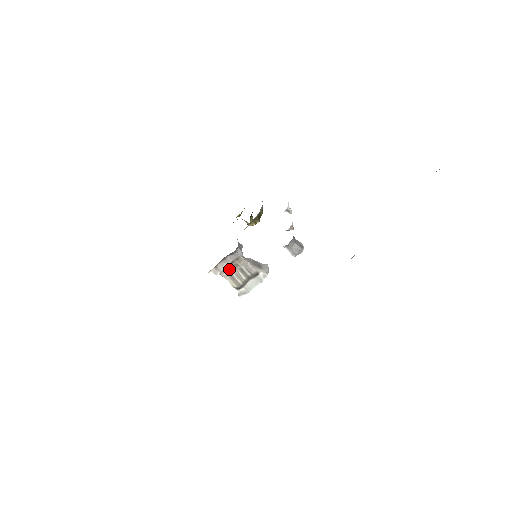
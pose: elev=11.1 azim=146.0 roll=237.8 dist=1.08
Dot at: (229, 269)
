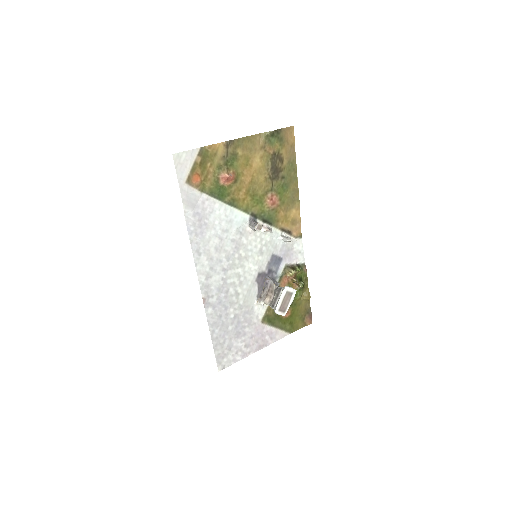
Dot at: (268, 296)
